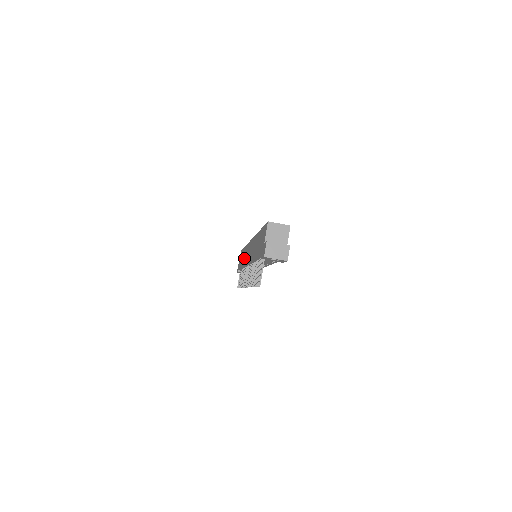
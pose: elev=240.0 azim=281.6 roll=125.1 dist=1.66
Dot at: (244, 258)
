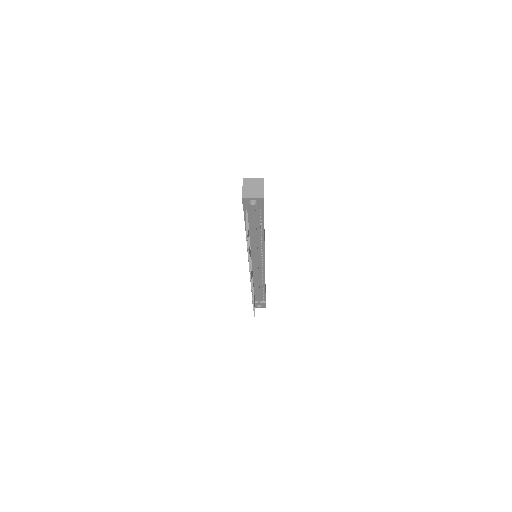
Dot at: occluded
